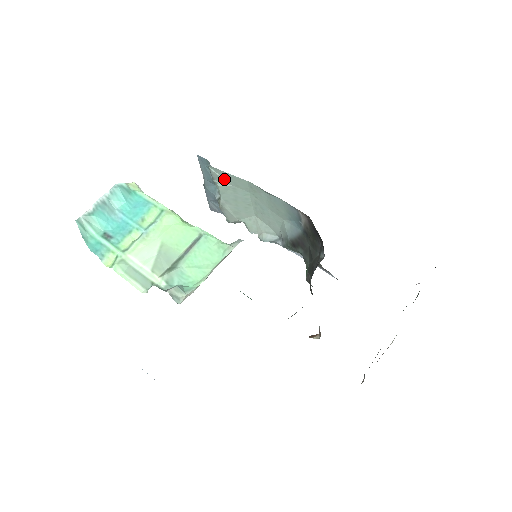
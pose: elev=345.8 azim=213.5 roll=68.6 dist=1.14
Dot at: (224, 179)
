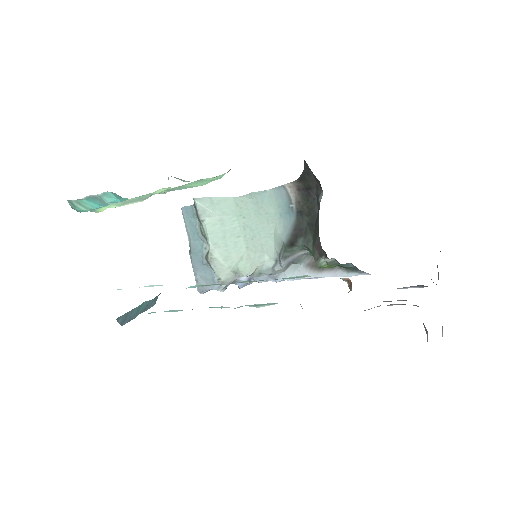
Dot at: (210, 211)
